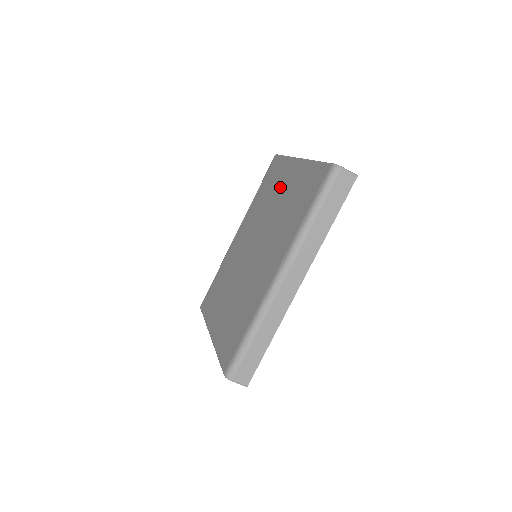
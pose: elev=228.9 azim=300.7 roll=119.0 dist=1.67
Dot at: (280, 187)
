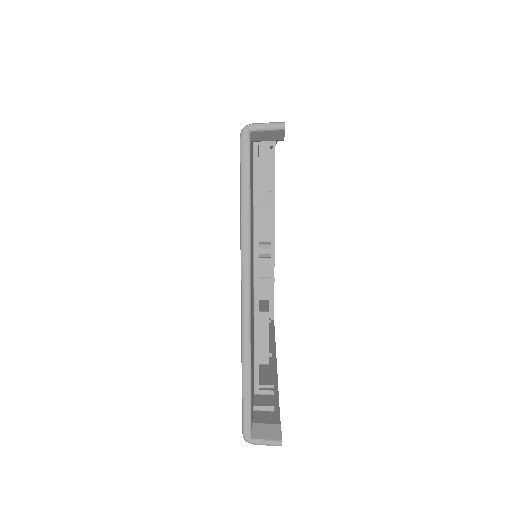
Dot at: occluded
